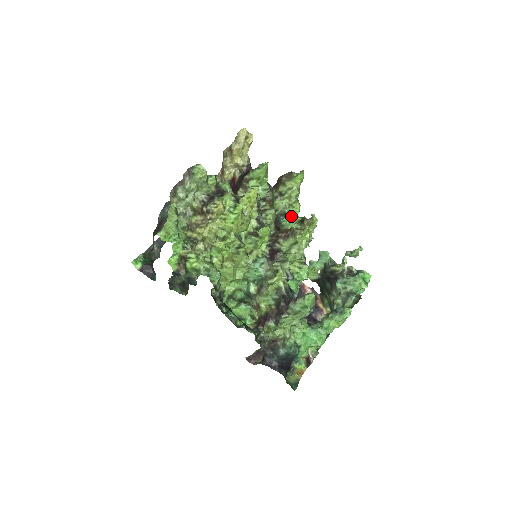
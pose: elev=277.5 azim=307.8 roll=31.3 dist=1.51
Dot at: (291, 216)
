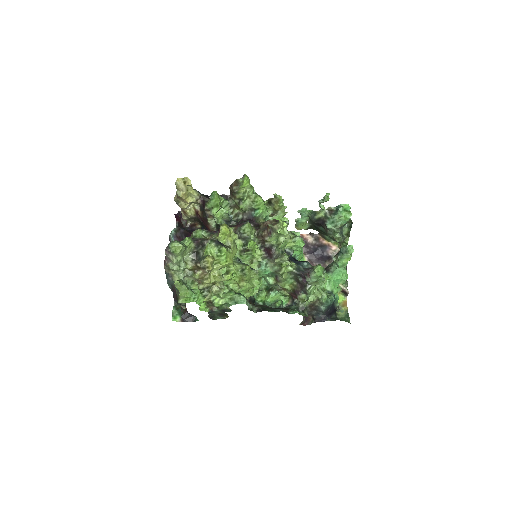
Dot at: (259, 208)
